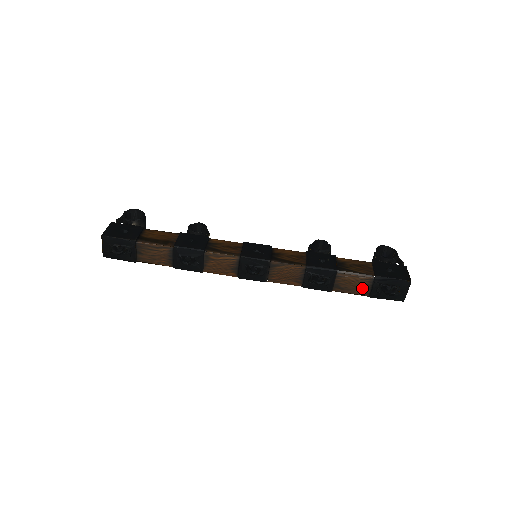
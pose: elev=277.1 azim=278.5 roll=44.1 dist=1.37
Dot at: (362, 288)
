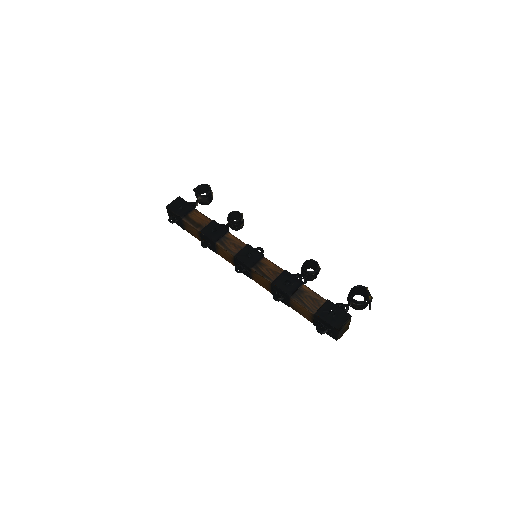
Dot at: (308, 316)
